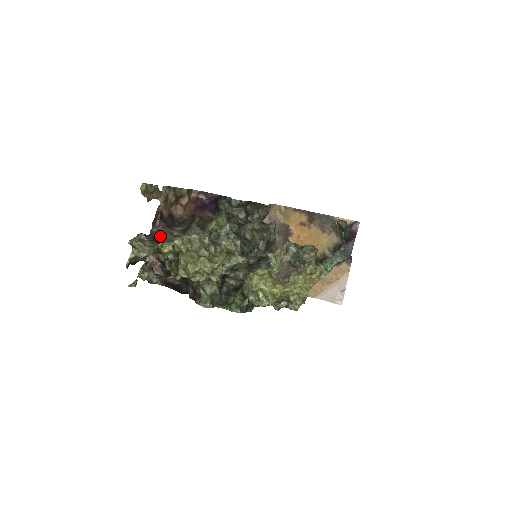
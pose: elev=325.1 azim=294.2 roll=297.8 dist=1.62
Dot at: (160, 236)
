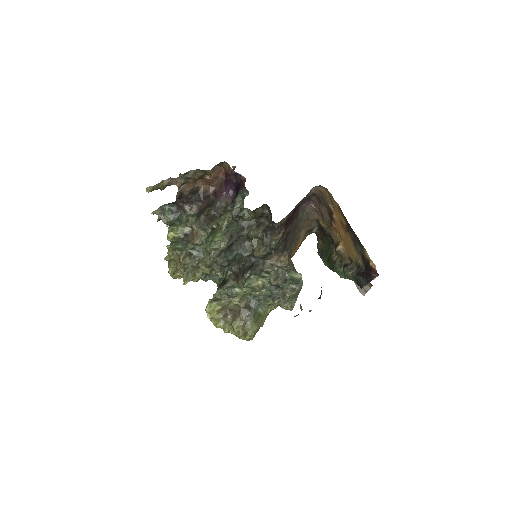
Dot at: (182, 208)
